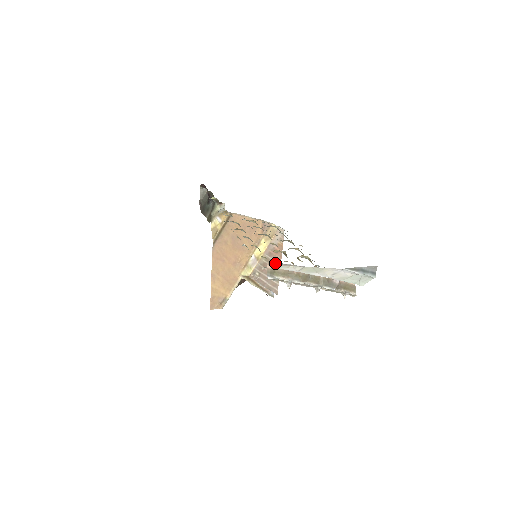
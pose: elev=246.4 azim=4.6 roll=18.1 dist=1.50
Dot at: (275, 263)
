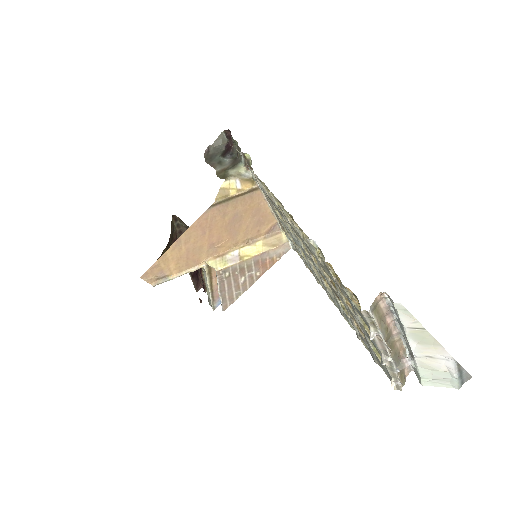
Dot at: (383, 297)
